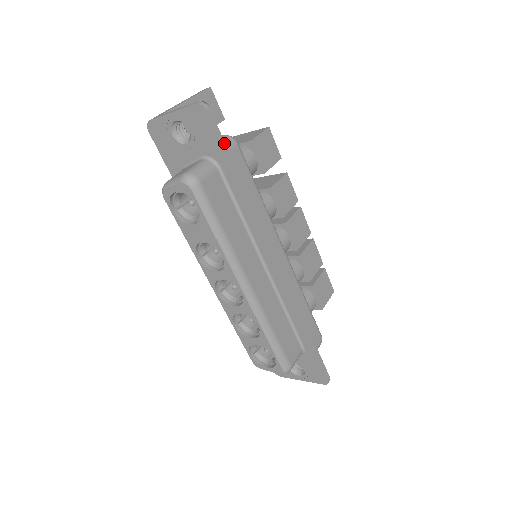
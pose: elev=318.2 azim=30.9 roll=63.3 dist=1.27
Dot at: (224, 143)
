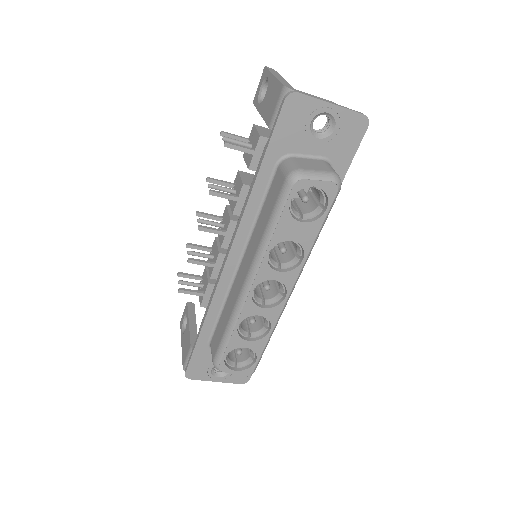
Dot at: (351, 158)
